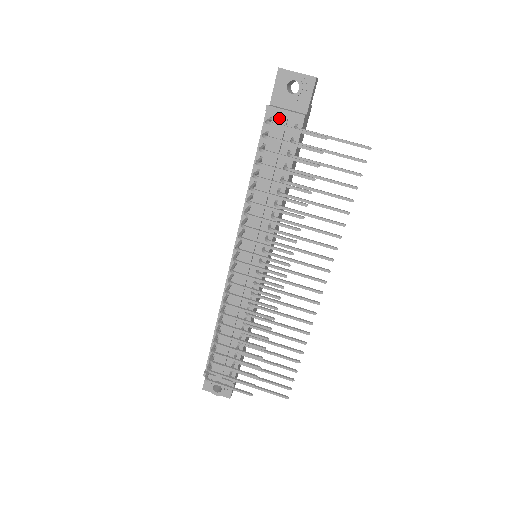
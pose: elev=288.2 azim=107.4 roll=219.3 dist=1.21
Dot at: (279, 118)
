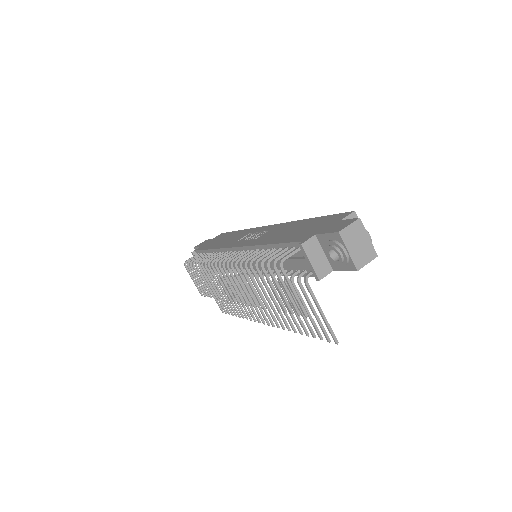
Dot at: occluded
